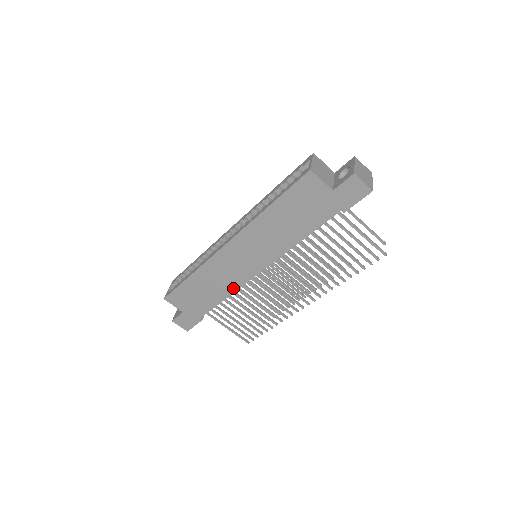
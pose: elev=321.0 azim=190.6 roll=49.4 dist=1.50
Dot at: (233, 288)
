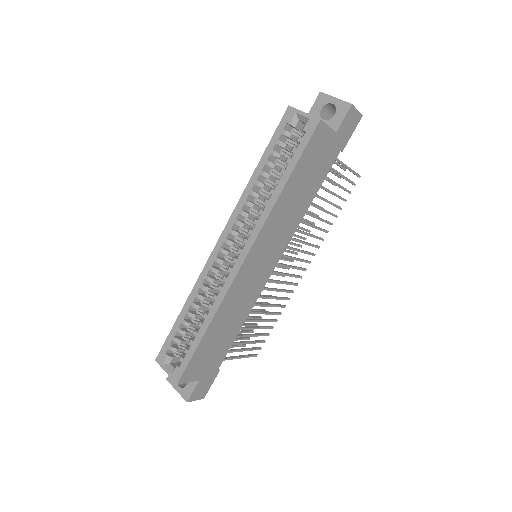
Dot at: (250, 307)
